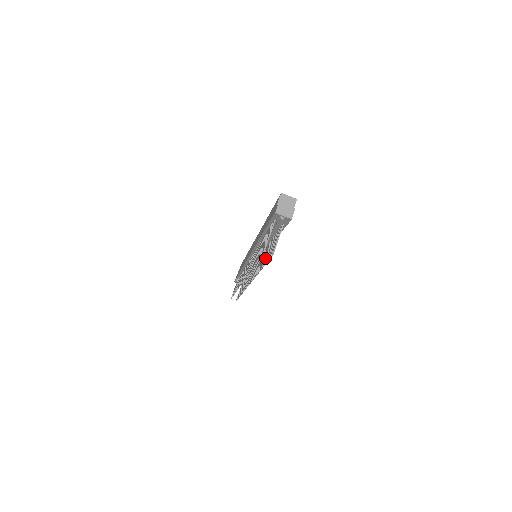
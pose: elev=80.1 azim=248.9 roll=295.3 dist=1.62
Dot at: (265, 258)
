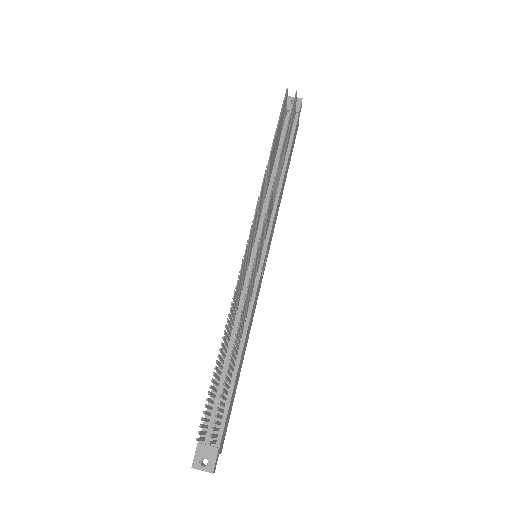
Dot at: occluded
